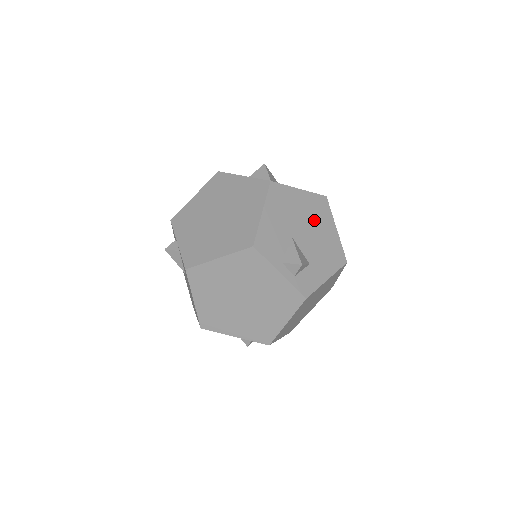
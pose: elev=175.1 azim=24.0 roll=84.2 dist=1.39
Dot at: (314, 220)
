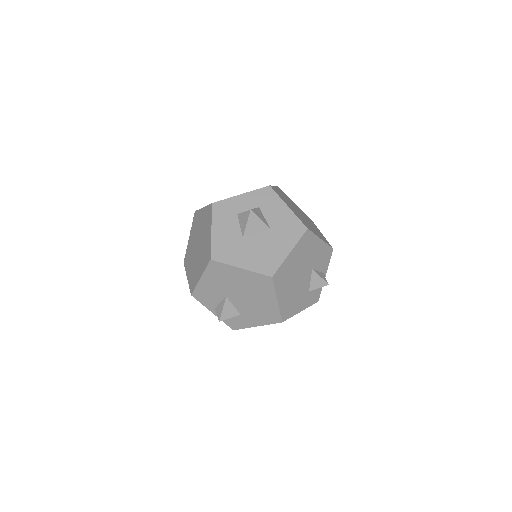
Dot at: (252, 291)
